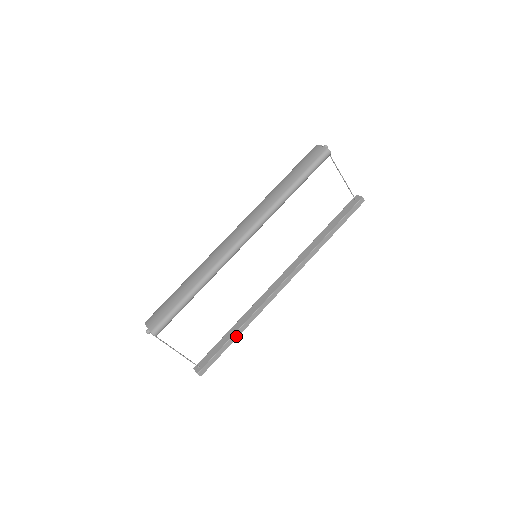
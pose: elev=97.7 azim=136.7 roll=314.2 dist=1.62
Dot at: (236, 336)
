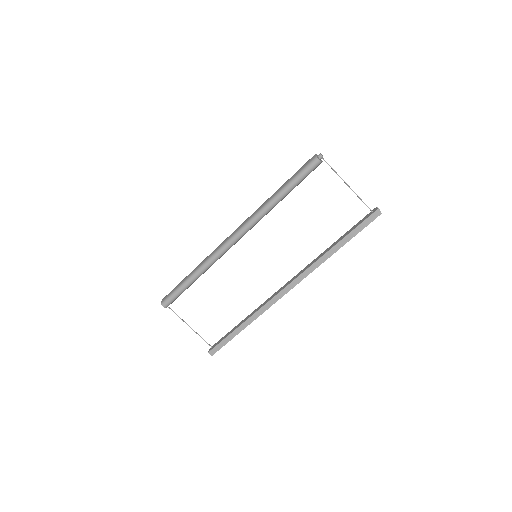
Dot at: (242, 328)
